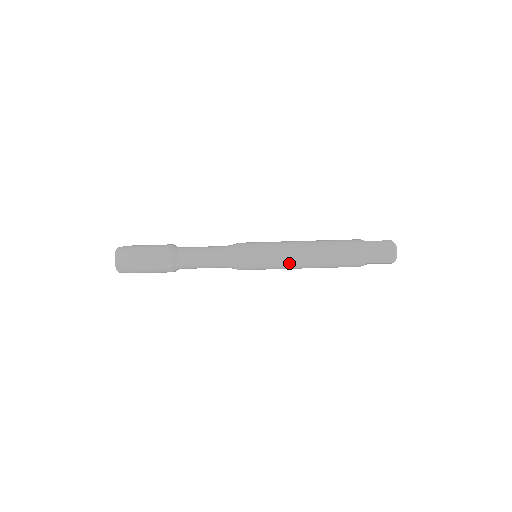
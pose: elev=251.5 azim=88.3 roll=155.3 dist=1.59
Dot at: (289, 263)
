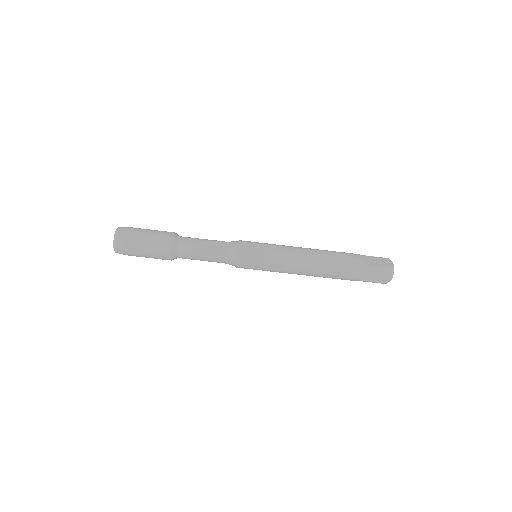
Dot at: occluded
